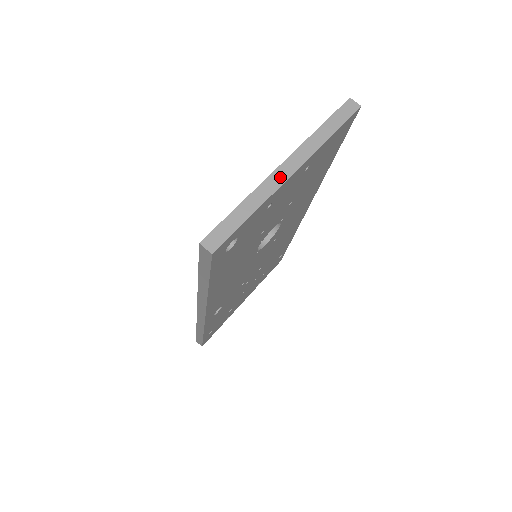
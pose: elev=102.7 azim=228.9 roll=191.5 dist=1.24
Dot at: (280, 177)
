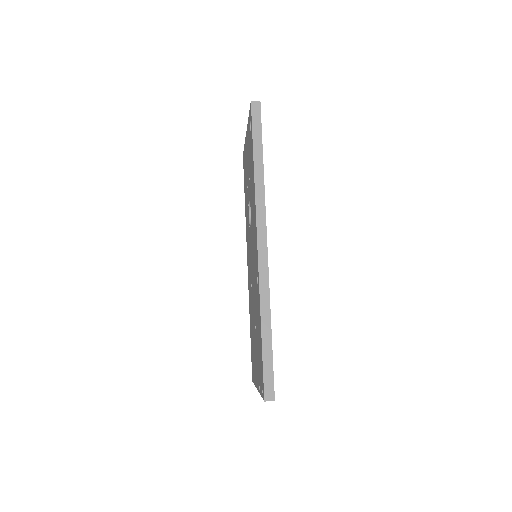
Dot at: occluded
